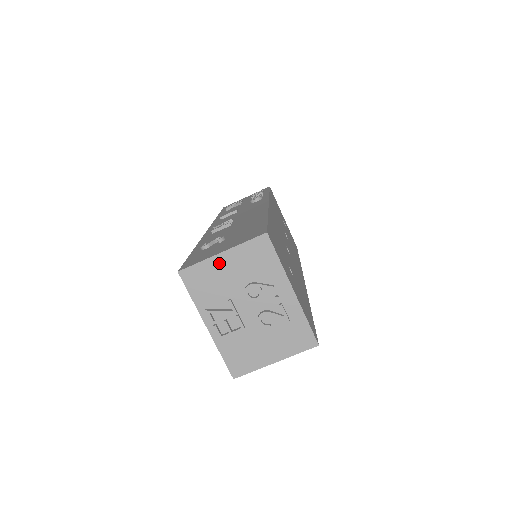
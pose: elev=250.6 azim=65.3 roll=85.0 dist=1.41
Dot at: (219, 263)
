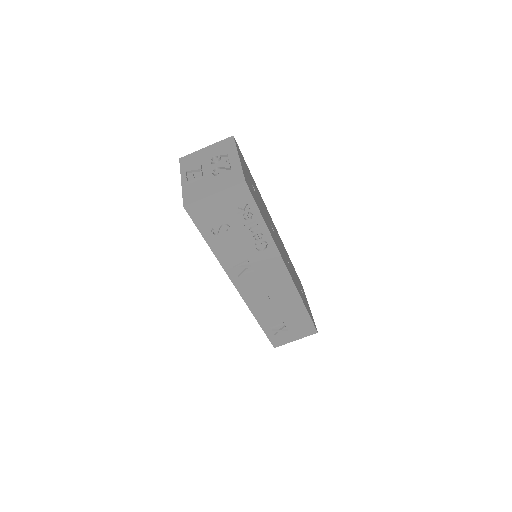
Dot at: (203, 152)
